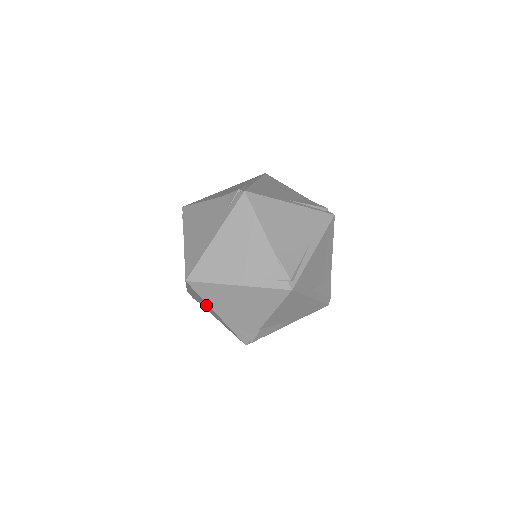
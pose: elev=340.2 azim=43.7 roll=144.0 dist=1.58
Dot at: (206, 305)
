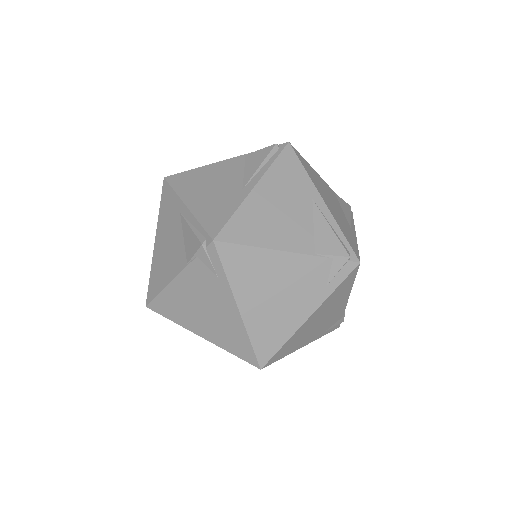
Dot at: occluded
